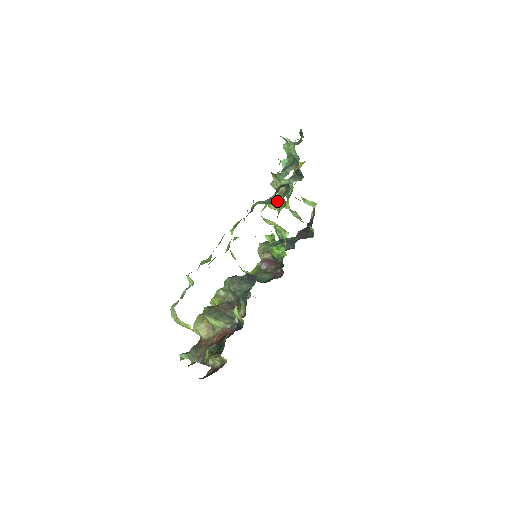
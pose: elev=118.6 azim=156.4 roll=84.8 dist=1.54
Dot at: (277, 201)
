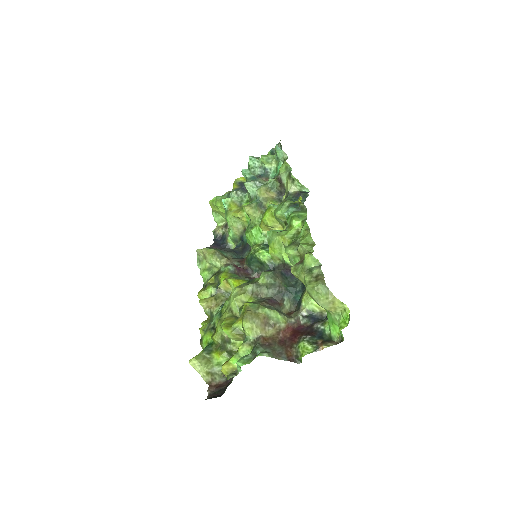
Dot at: (257, 206)
